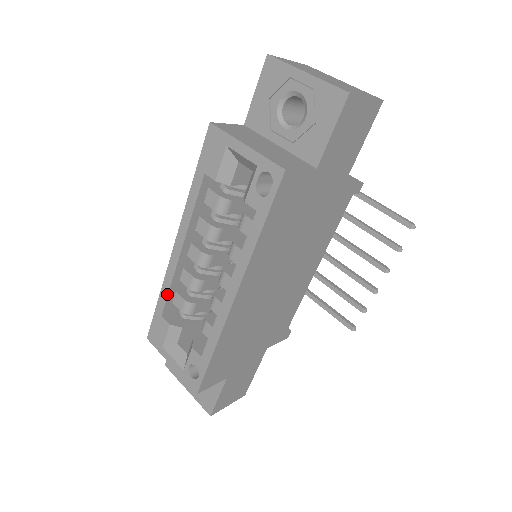
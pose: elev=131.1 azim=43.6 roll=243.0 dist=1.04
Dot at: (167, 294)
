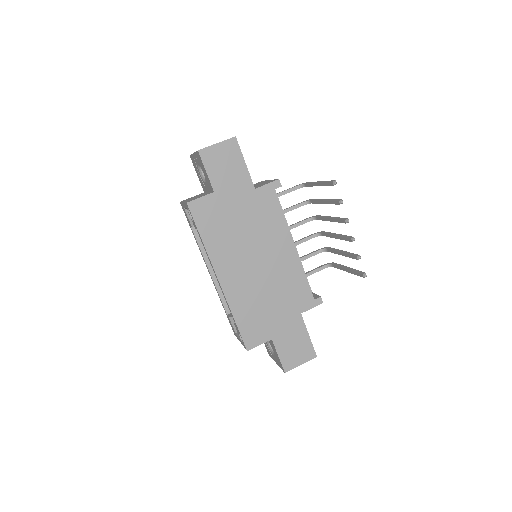
Dot at: (221, 300)
